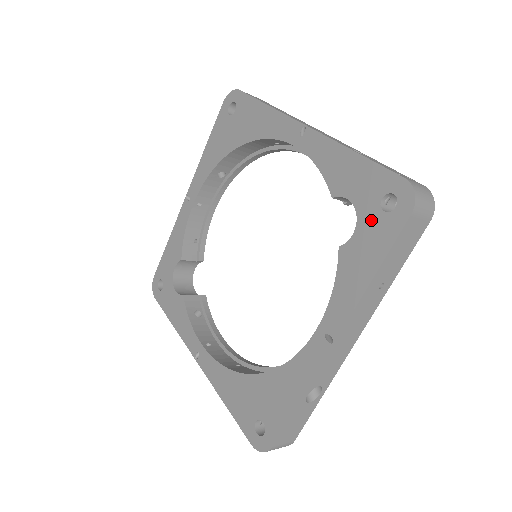
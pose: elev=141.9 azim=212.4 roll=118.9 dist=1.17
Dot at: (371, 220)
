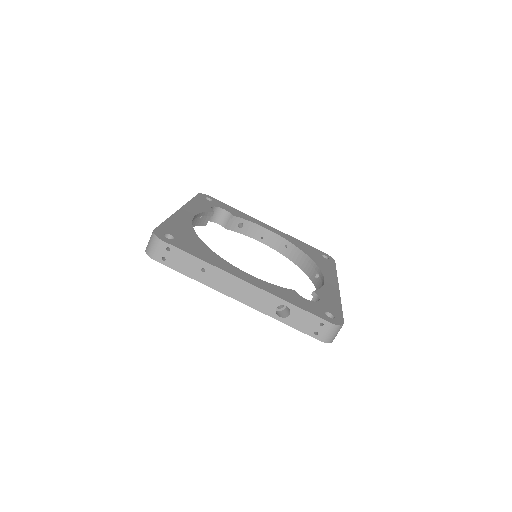
Dot at: occluded
